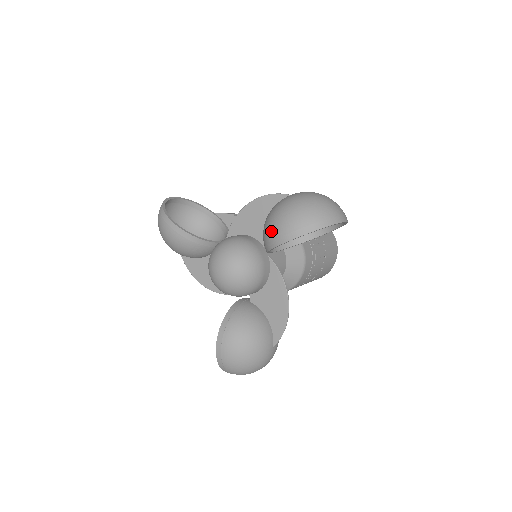
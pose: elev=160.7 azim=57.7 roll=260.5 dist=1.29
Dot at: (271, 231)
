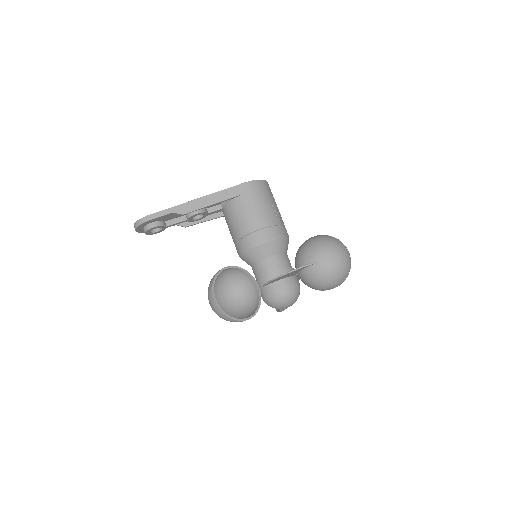
Dot at: (322, 290)
